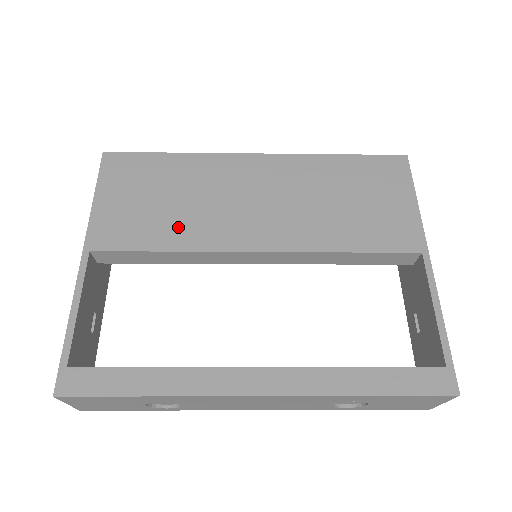
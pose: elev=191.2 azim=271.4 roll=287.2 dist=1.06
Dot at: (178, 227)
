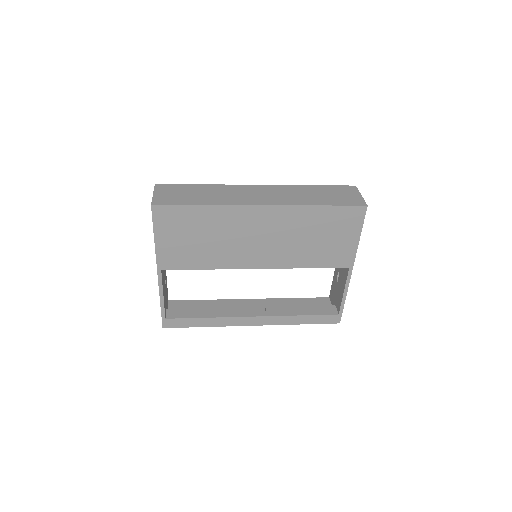
Dot at: (211, 256)
